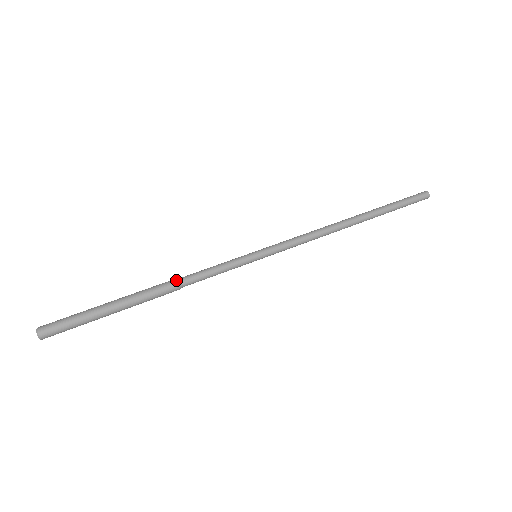
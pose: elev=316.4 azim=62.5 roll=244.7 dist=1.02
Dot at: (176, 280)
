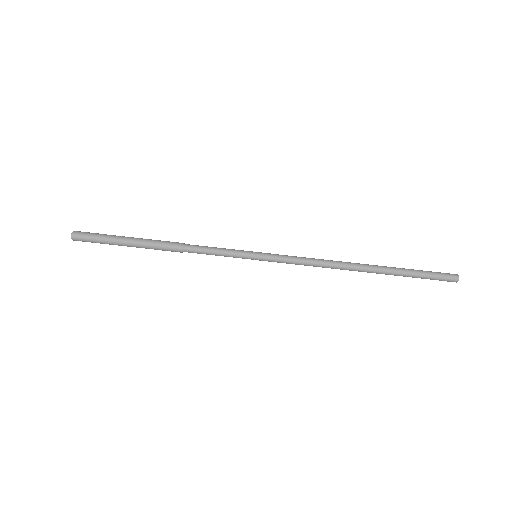
Dot at: (181, 252)
